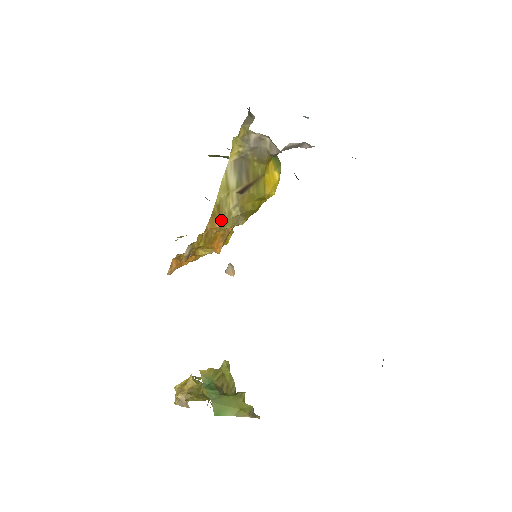
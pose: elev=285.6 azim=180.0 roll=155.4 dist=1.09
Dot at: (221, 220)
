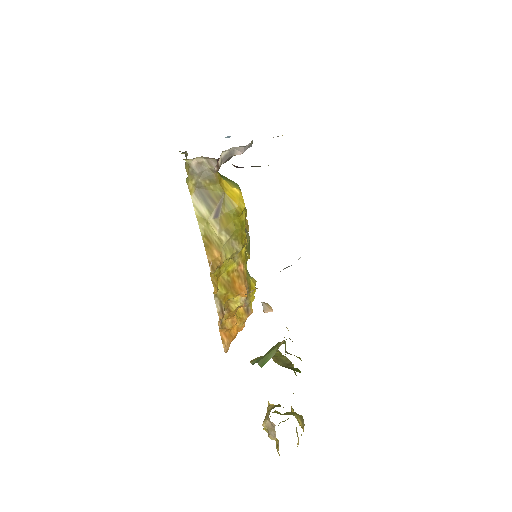
Dot at: (217, 249)
